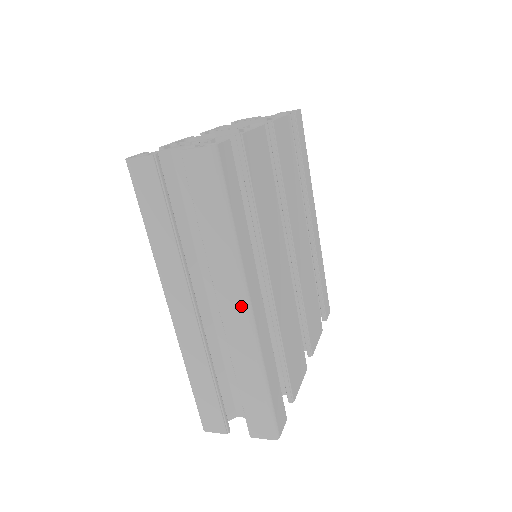
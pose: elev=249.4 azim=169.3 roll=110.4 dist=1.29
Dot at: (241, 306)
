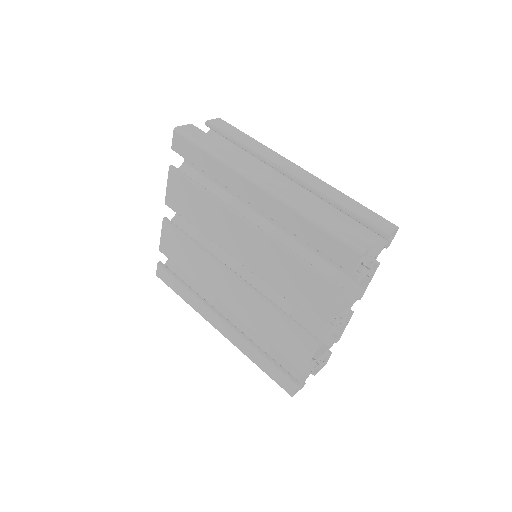
Dot at: (294, 165)
